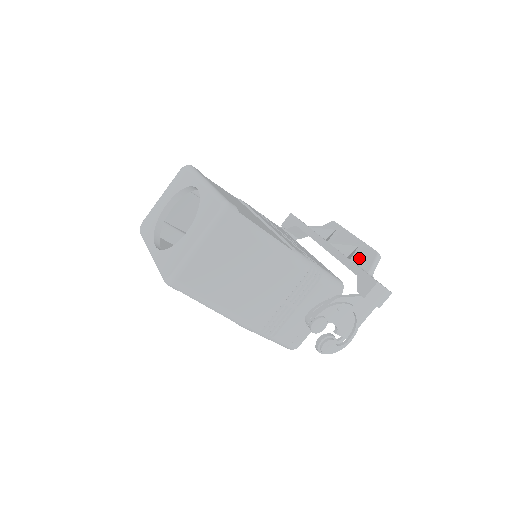
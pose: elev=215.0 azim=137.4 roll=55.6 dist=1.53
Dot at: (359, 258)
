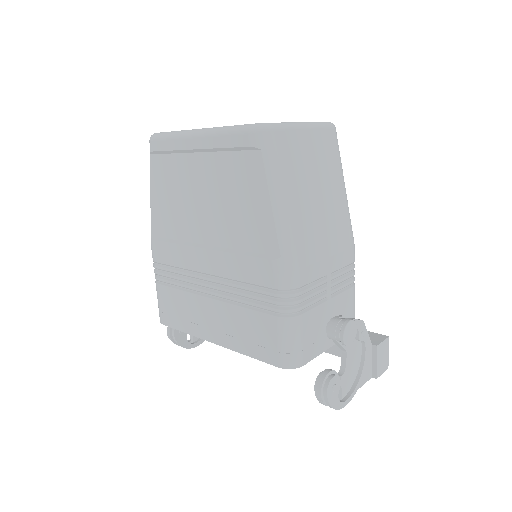
Dot at: occluded
